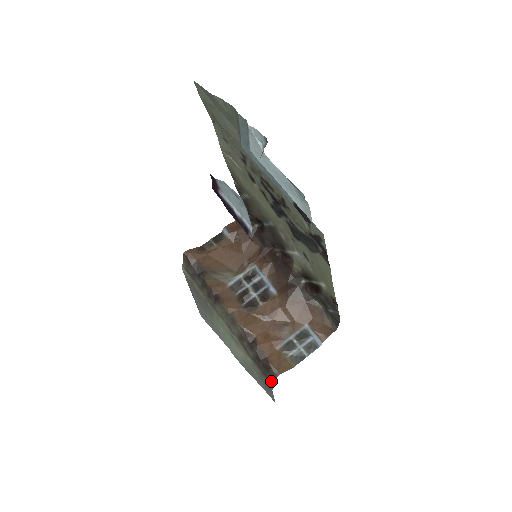
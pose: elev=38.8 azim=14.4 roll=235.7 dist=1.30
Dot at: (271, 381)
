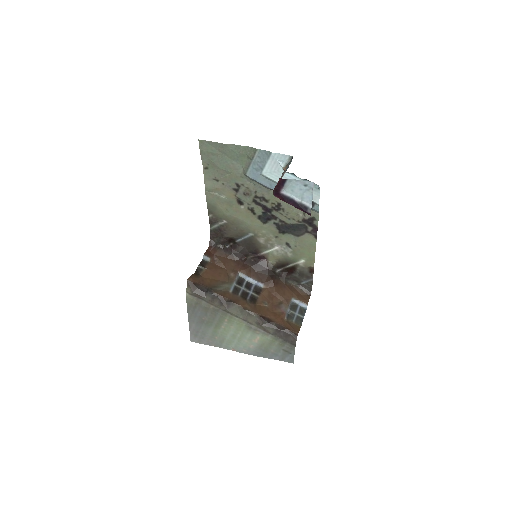
Dot at: (293, 342)
